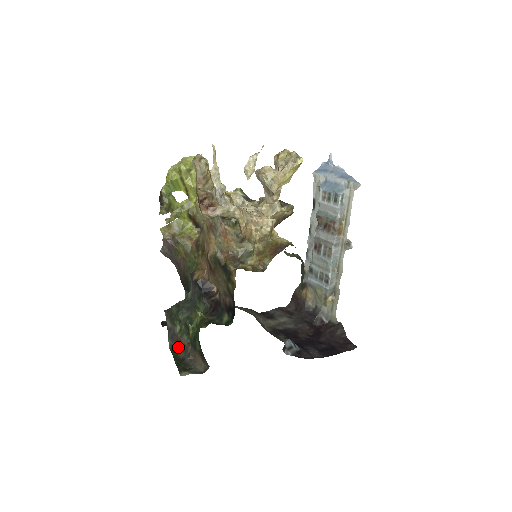
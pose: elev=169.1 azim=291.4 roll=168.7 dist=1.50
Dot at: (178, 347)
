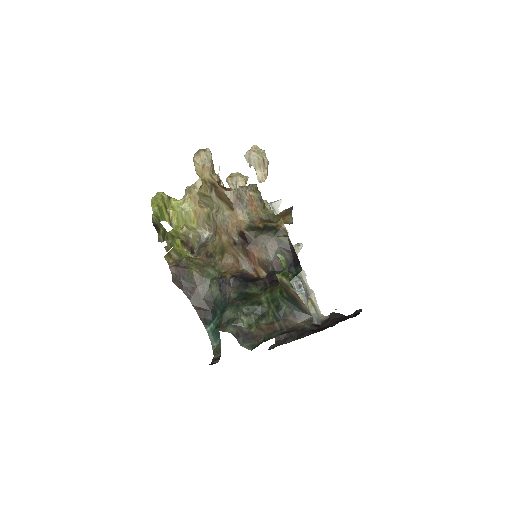
Dot at: (261, 338)
